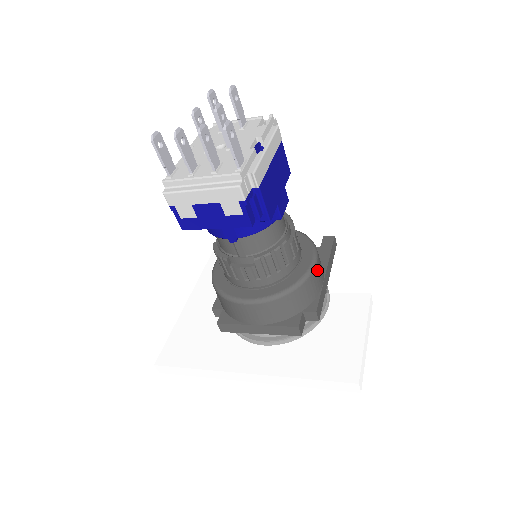
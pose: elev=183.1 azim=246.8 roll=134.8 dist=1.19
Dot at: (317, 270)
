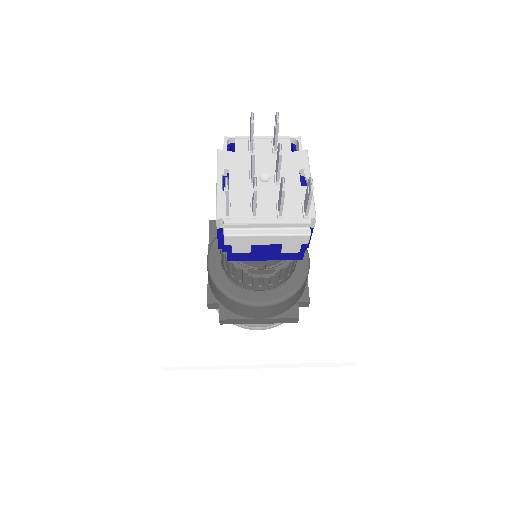
Dot at: occluded
